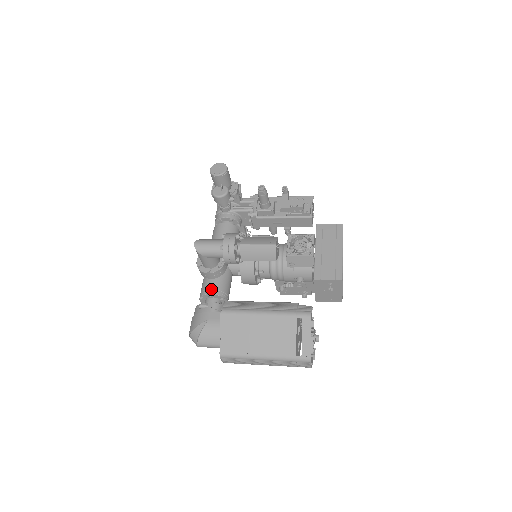
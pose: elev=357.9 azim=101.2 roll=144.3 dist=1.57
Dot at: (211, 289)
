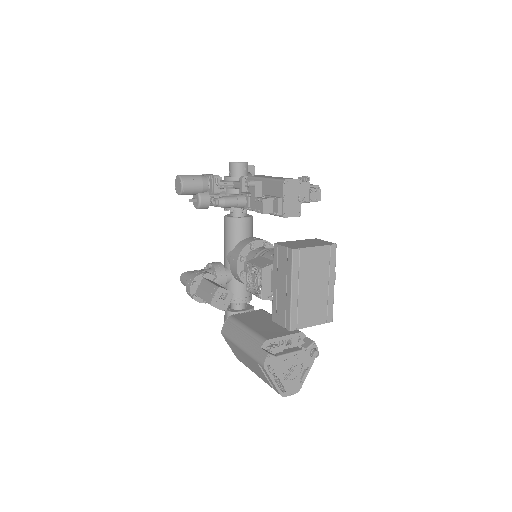
Dot at: occluded
